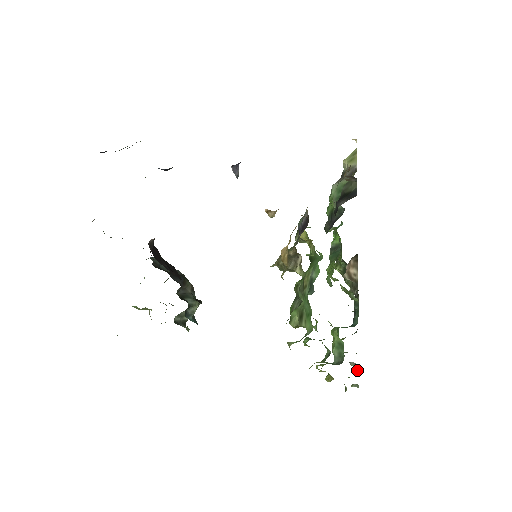
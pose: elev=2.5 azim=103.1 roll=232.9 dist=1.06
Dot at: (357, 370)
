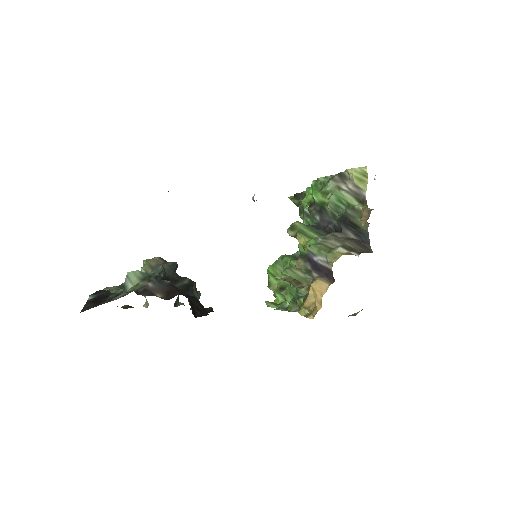
Dot at: occluded
